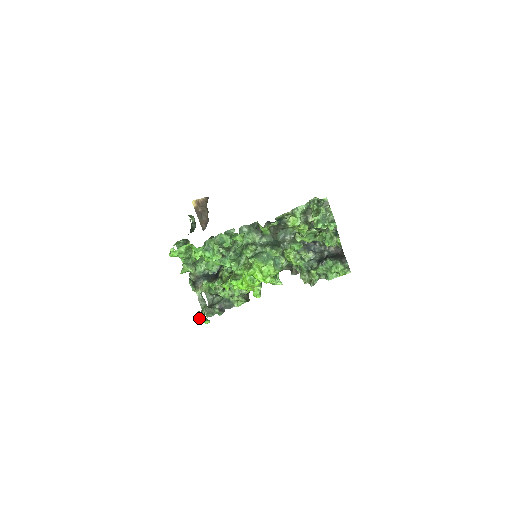
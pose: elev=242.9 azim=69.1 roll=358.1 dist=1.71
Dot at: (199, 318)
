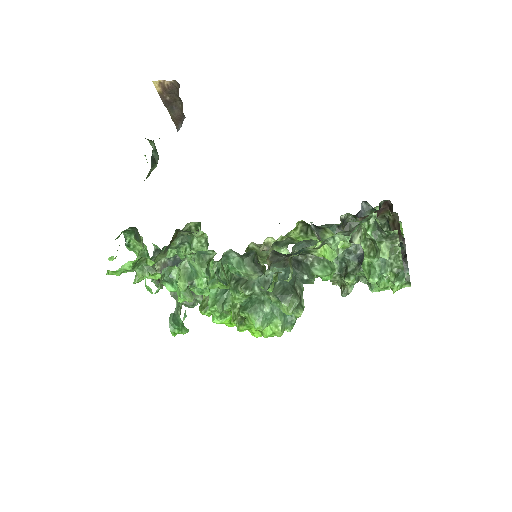
Dot at: (171, 330)
